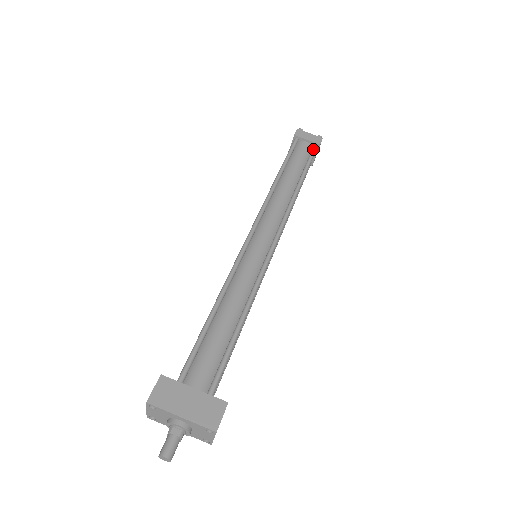
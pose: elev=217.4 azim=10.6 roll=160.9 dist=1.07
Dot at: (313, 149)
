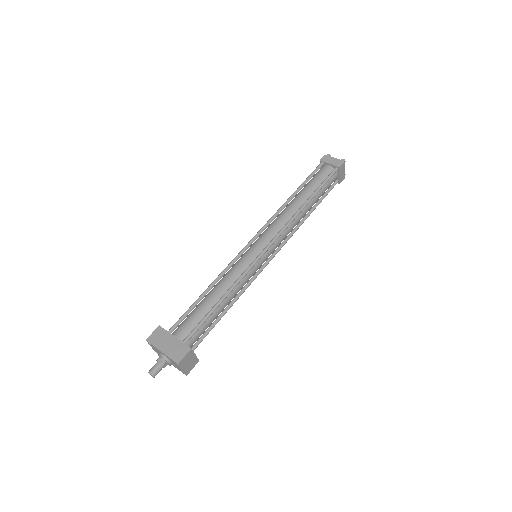
Dot at: (332, 171)
